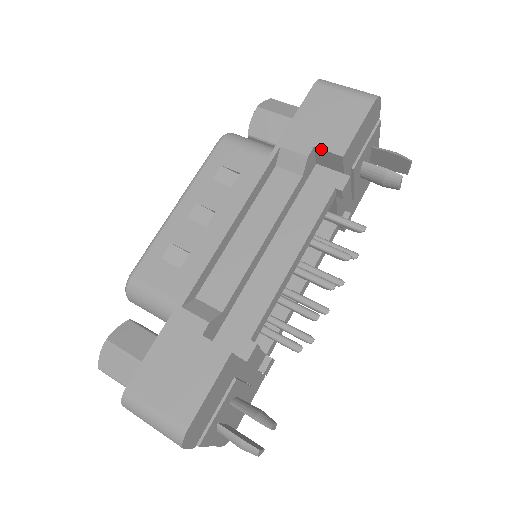
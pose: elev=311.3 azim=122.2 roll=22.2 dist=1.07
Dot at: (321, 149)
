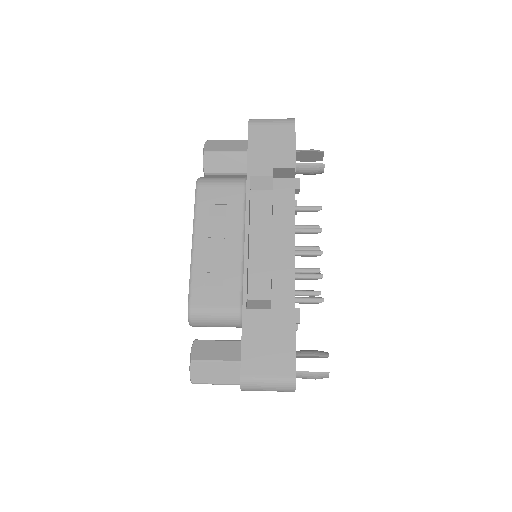
Dot at: (278, 168)
